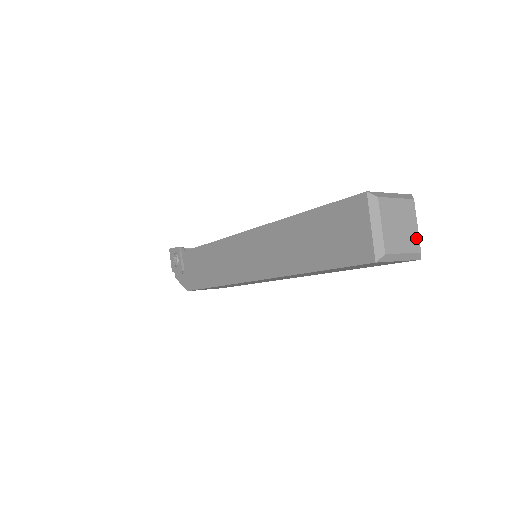
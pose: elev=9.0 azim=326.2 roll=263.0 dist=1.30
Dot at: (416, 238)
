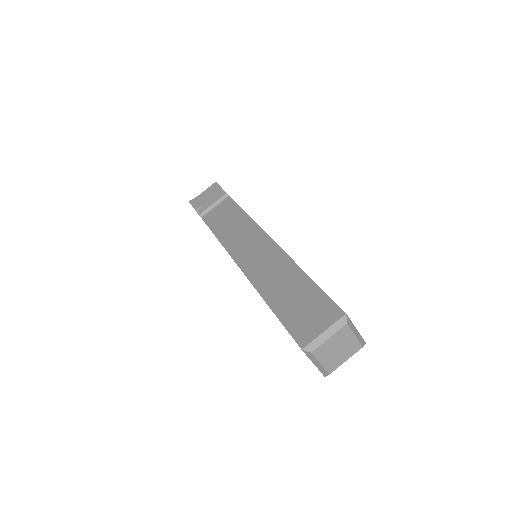
Dot at: (356, 343)
